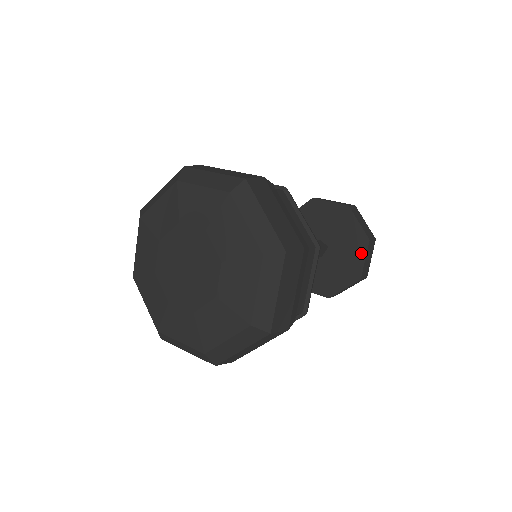
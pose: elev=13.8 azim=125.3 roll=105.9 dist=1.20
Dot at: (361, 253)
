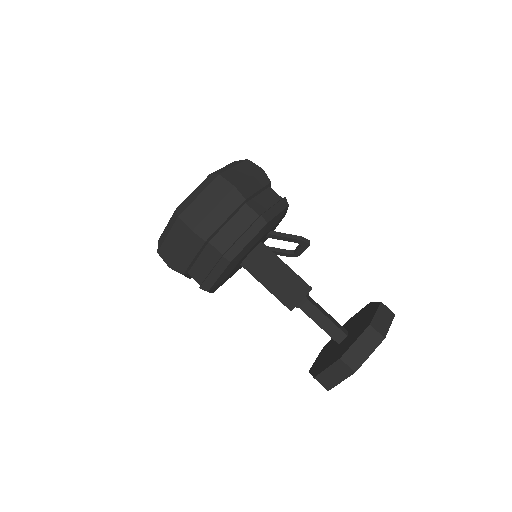
Dot at: (357, 336)
